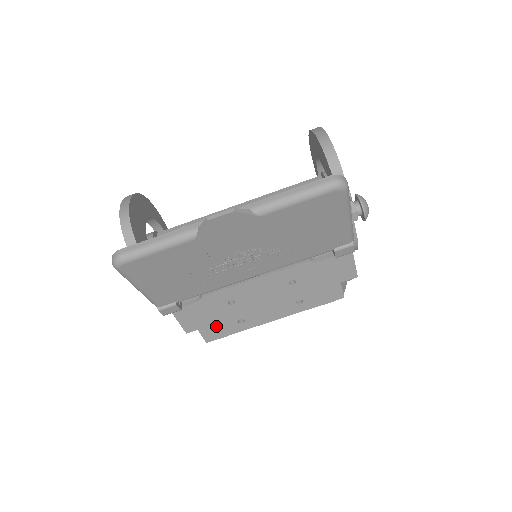
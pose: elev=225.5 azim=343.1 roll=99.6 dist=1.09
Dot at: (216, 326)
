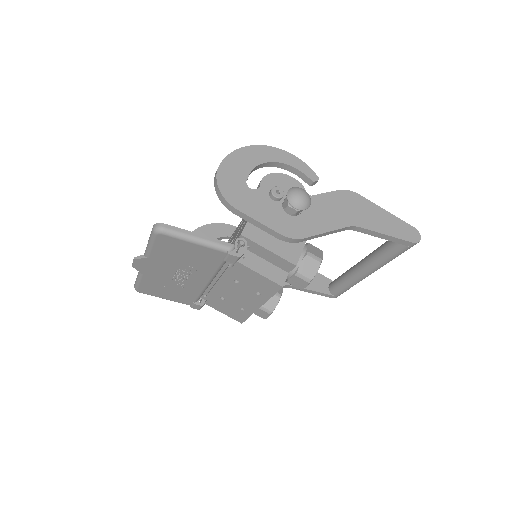
Dot at: (234, 313)
